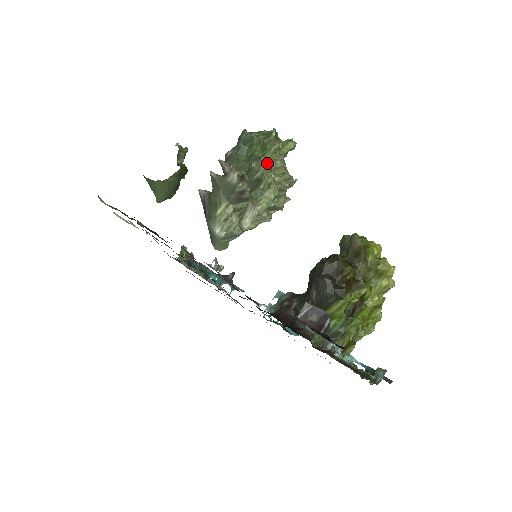
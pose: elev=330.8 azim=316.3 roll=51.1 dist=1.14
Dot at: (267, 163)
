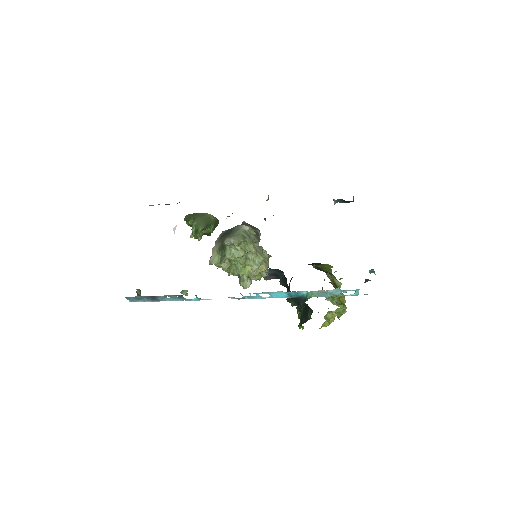
Dot at: occluded
